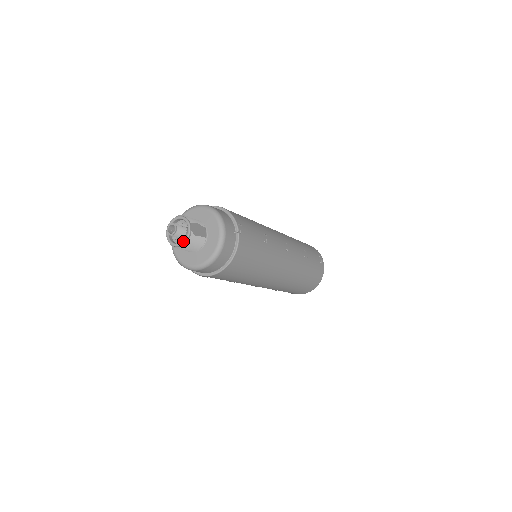
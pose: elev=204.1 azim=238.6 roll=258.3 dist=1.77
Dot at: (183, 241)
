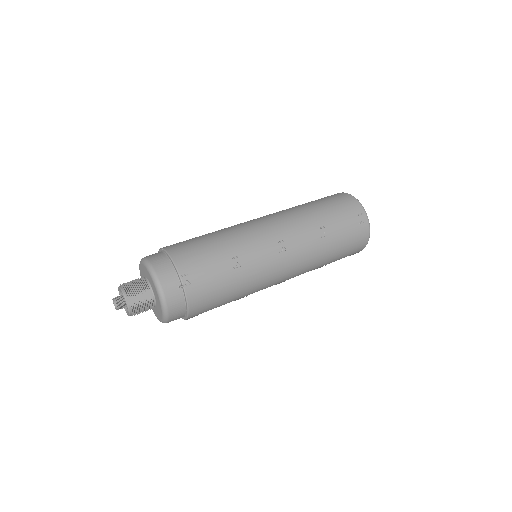
Dot at: (128, 313)
